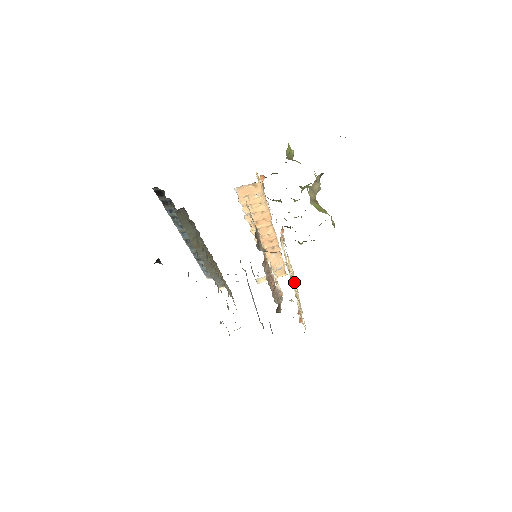
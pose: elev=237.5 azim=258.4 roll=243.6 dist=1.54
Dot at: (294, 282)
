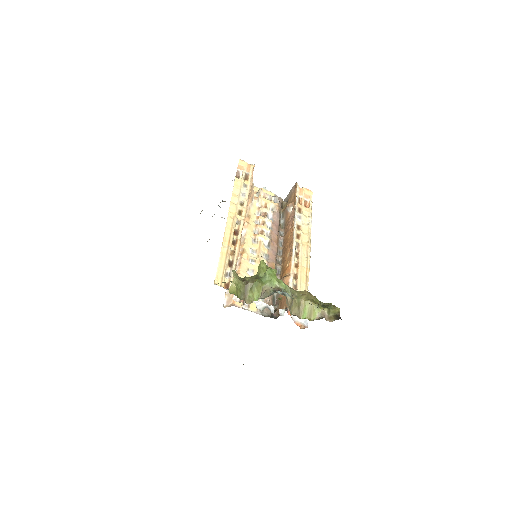
Dot at: (308, 274)
